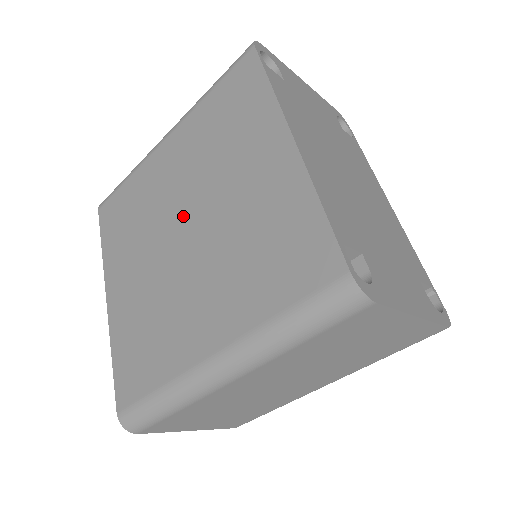
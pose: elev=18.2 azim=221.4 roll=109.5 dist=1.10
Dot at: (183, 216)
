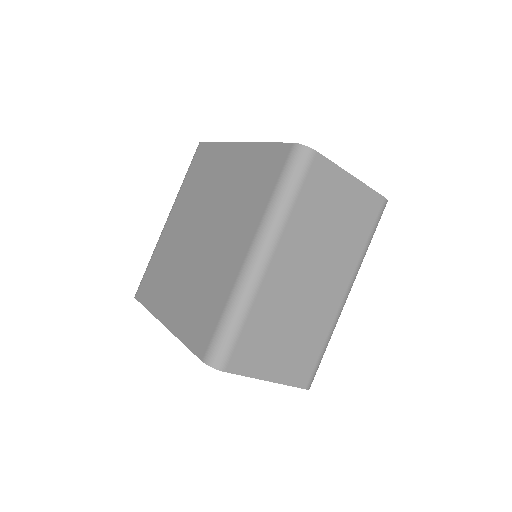
Dot at: (196, 230)
